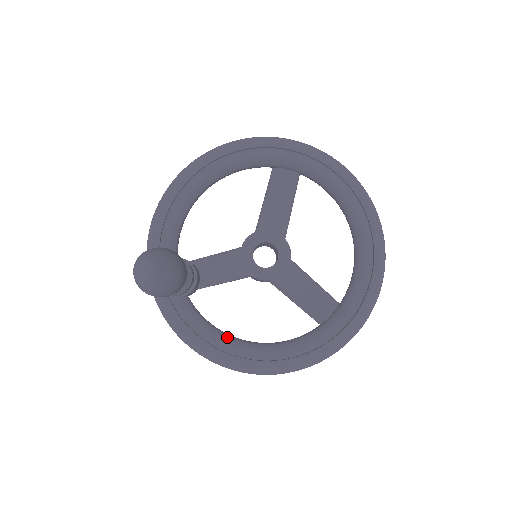
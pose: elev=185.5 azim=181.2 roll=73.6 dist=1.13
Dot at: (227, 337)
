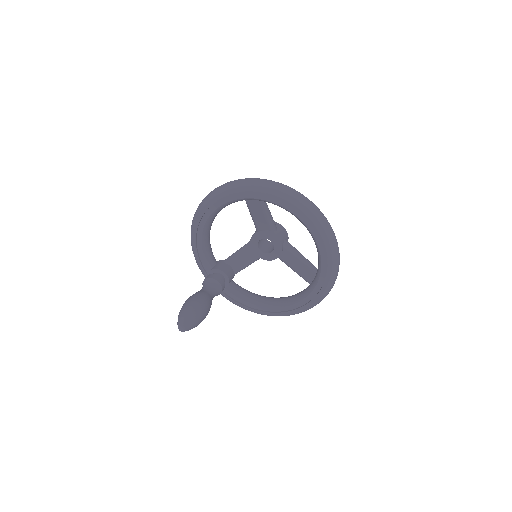
Dot at: (258, 301)
